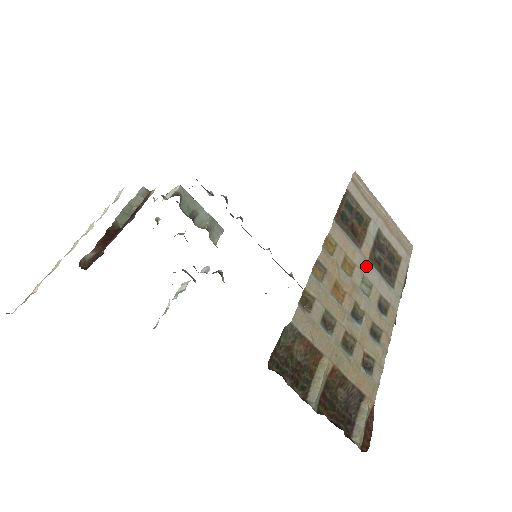
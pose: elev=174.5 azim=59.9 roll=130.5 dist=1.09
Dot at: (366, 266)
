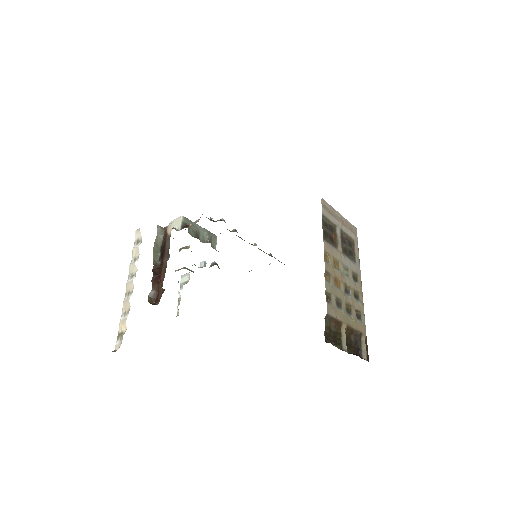
Dot at: (343, 258)
